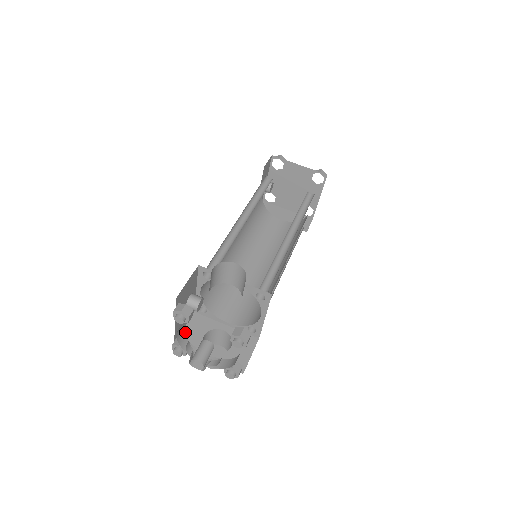
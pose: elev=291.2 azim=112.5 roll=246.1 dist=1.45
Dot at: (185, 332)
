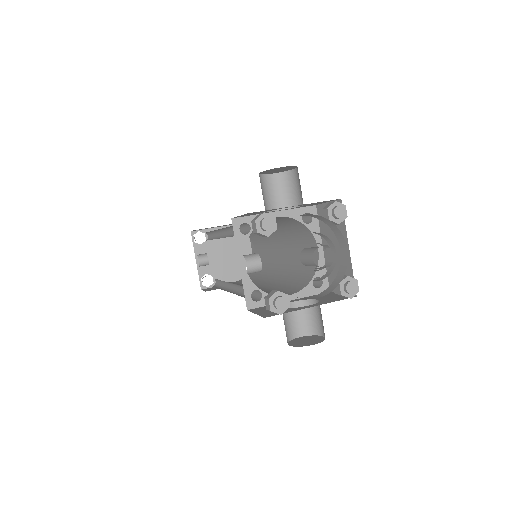
Dot at: (261, 313)
